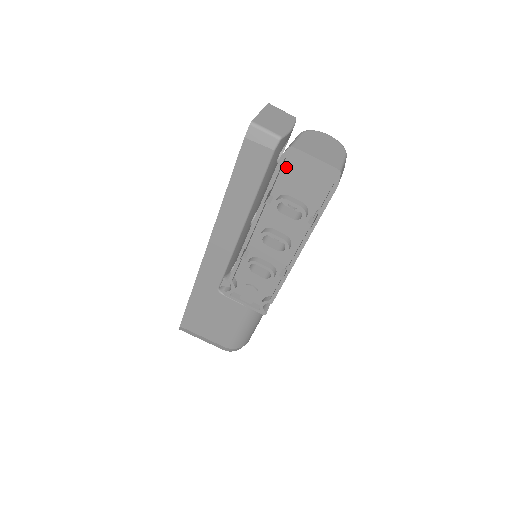
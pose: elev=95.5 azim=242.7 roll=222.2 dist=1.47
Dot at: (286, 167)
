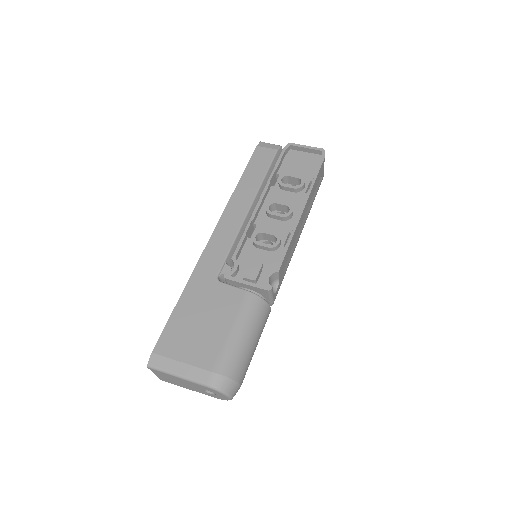
Dot at: (286, 161)
